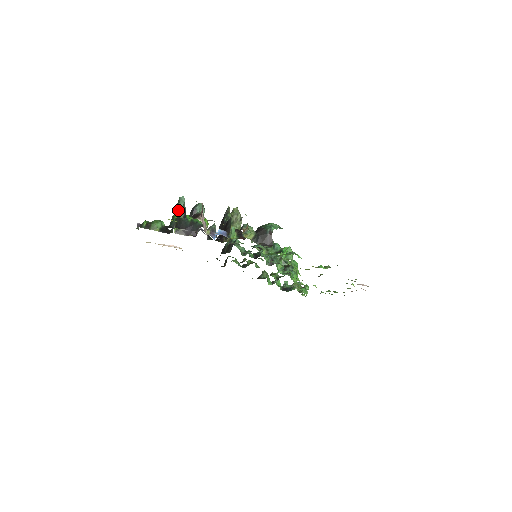
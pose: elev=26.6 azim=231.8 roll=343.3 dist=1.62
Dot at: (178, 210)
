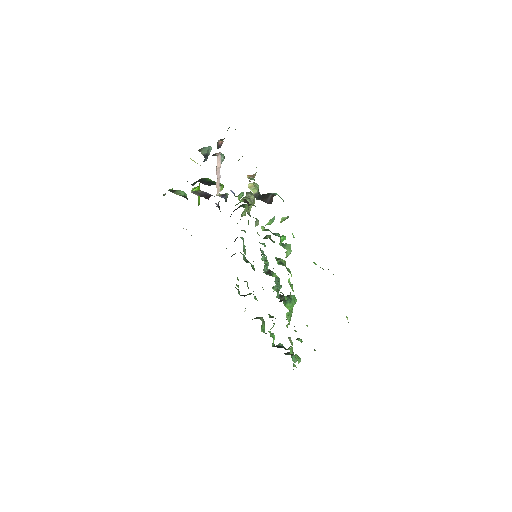
Dot at: (202, 149)
